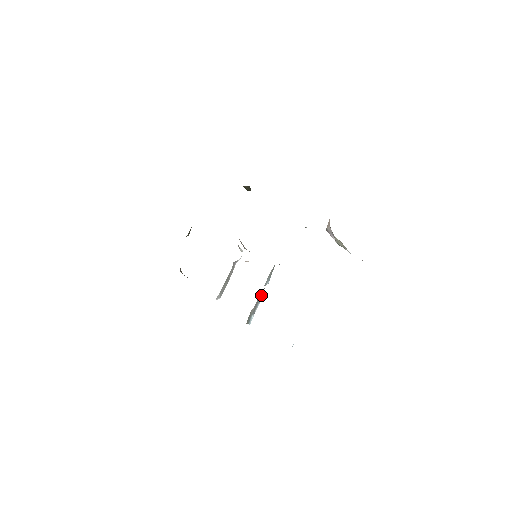
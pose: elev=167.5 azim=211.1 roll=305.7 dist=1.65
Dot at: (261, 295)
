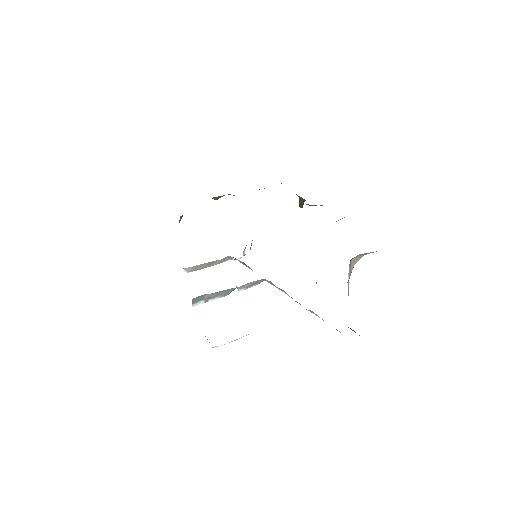
Dot at: (228, 291)
